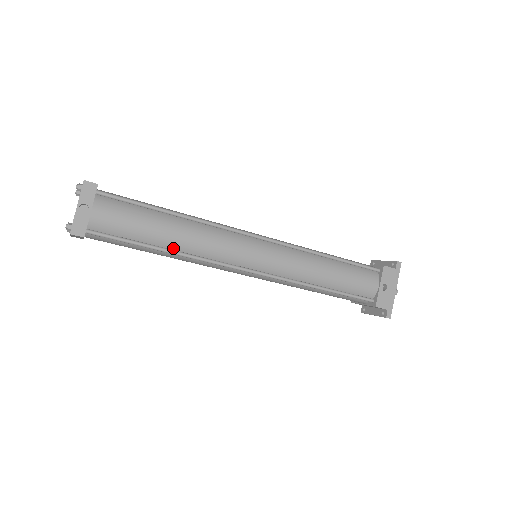
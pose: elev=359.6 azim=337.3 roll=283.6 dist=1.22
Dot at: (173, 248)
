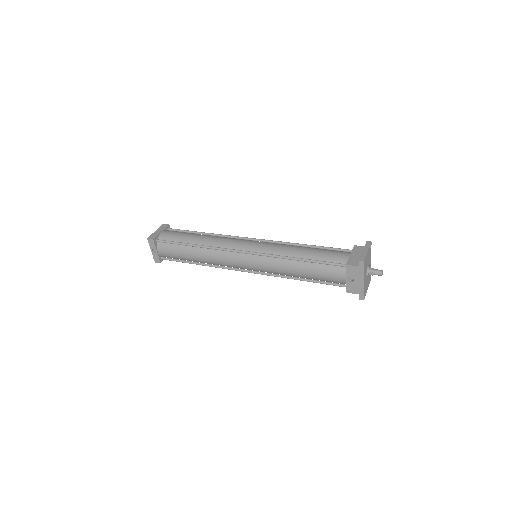
Dot at: (201, 262)
